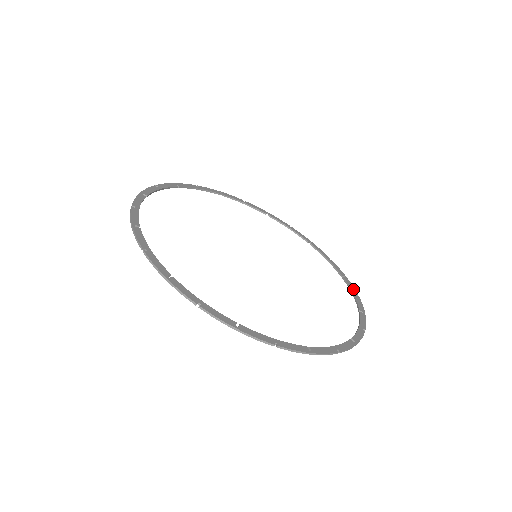
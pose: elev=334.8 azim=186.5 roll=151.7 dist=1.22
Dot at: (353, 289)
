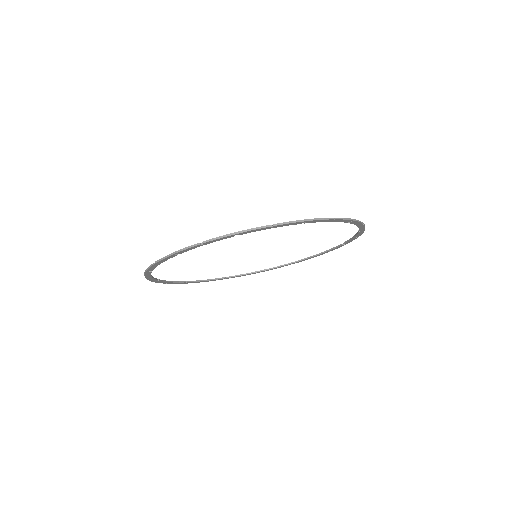
Dot at: (338, 219)
